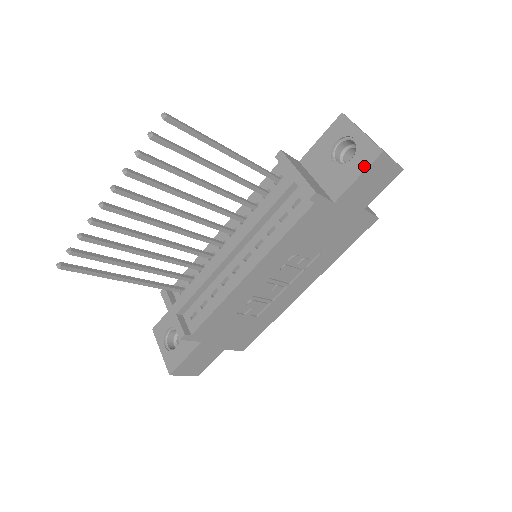
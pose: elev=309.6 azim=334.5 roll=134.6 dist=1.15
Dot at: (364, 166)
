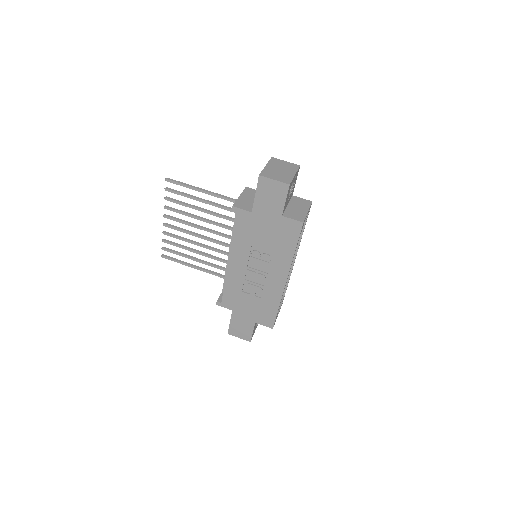
Dot at: (257, 186)
